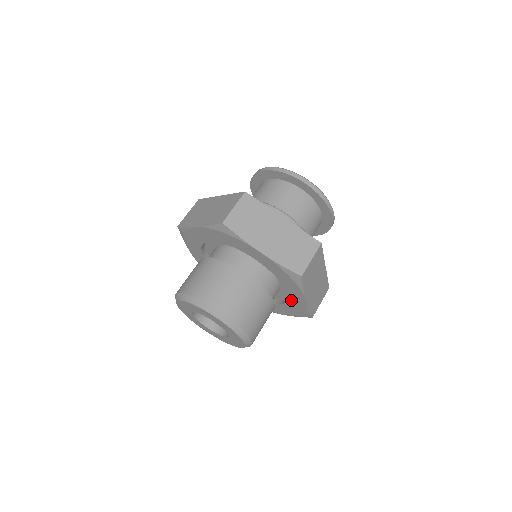
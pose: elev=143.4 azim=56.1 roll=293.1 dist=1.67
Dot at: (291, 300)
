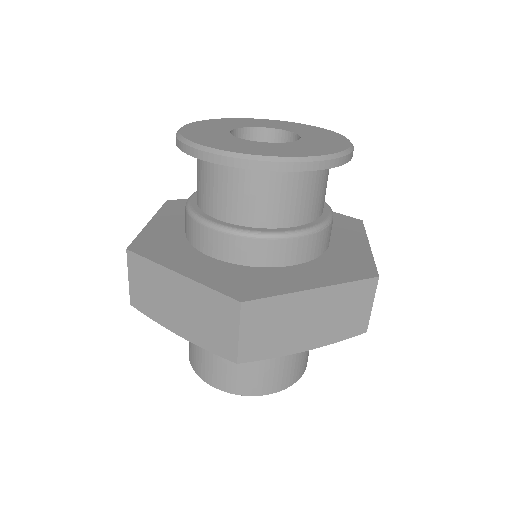
Dot at: occluded
